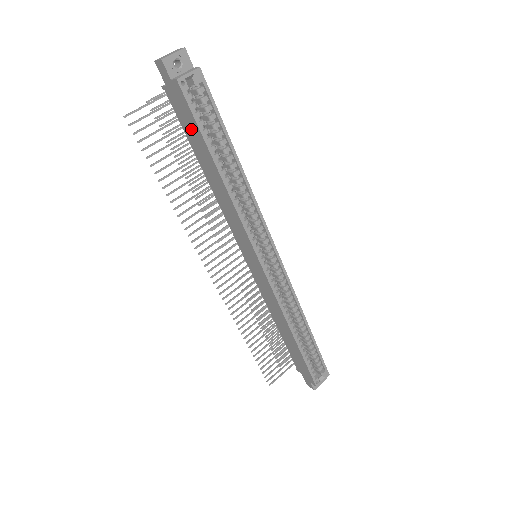
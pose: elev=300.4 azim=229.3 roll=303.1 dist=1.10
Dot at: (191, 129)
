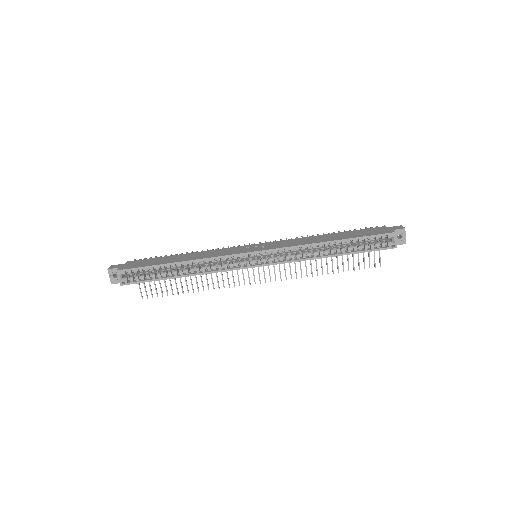
Dot at: occluded
